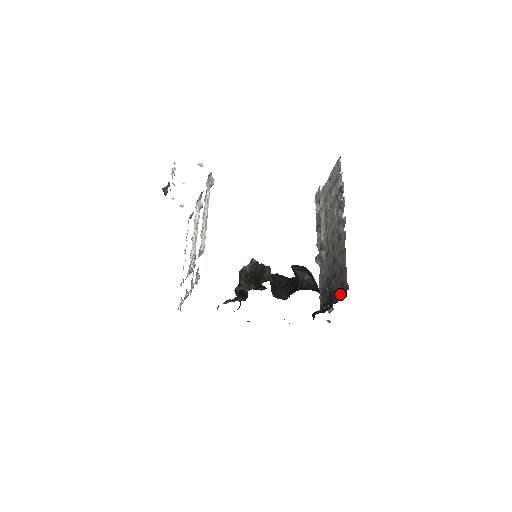
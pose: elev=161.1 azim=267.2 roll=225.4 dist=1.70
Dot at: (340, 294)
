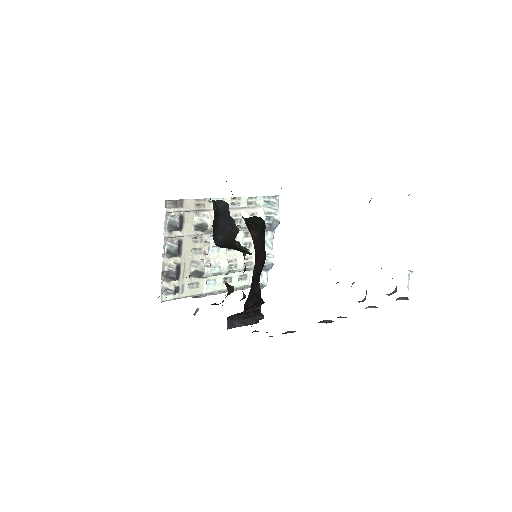
Dot at: occluded
